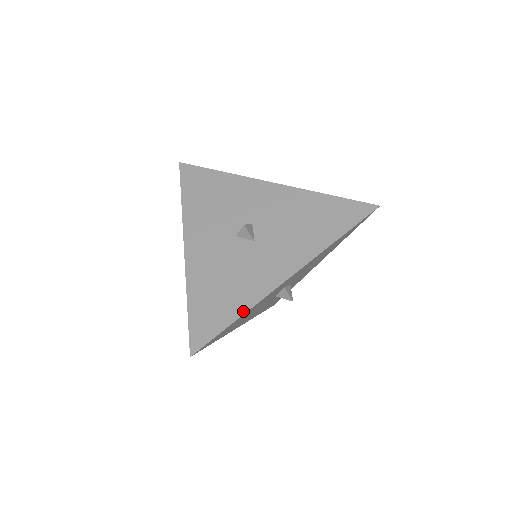
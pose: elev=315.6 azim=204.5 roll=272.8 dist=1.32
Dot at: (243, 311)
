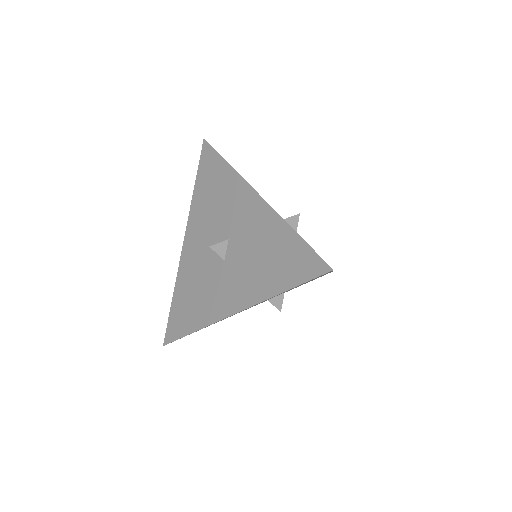
Dot at: occluded
